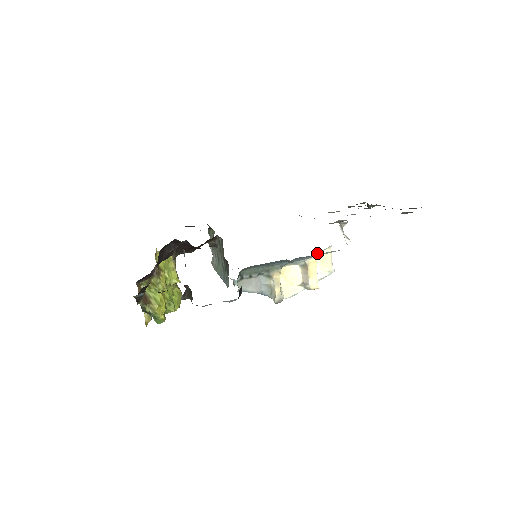
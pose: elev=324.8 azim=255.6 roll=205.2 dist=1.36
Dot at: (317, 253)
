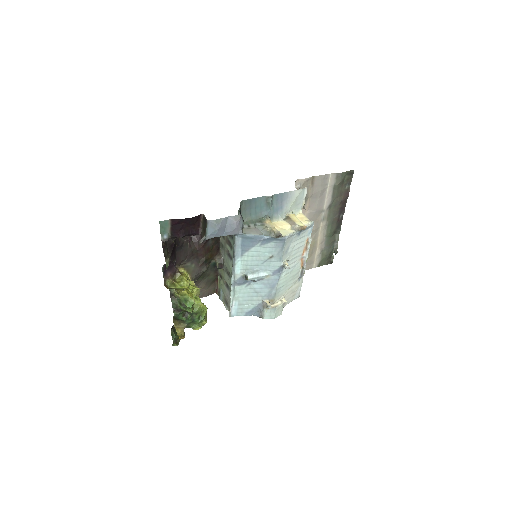
Dot at: (292, 211)
